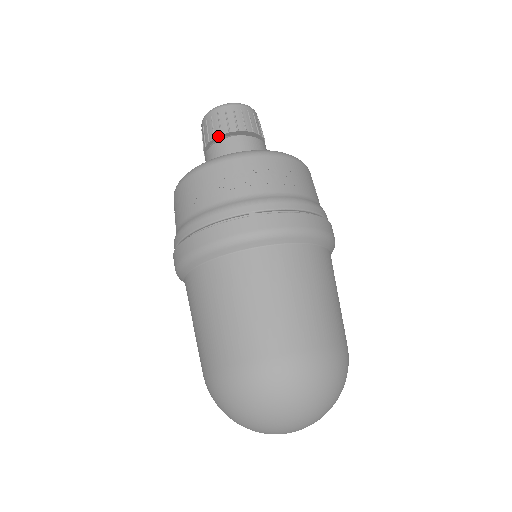
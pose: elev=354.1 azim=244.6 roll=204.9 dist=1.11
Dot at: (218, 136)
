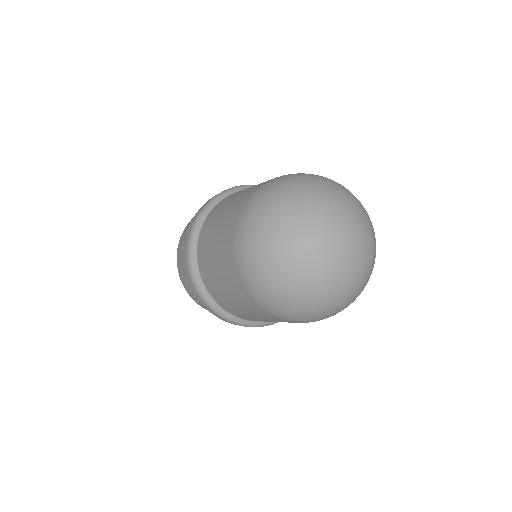
Dot at: occluded
